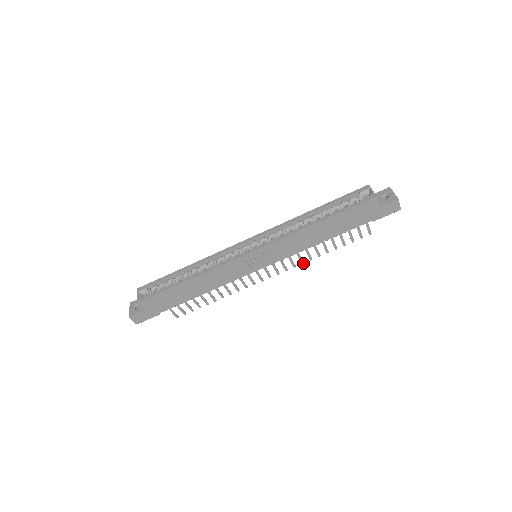
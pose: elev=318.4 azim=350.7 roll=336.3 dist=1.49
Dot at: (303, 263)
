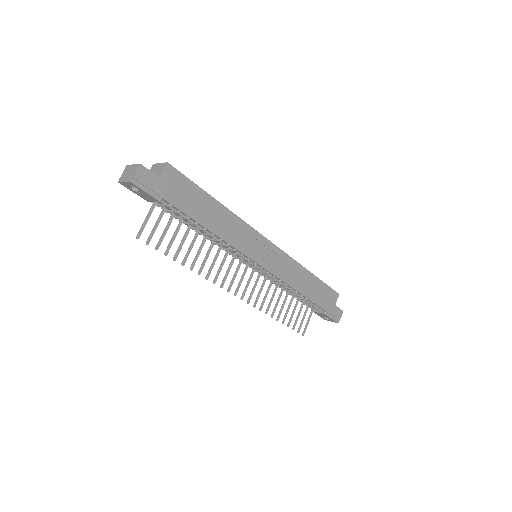
Dot at: (260, 310)
